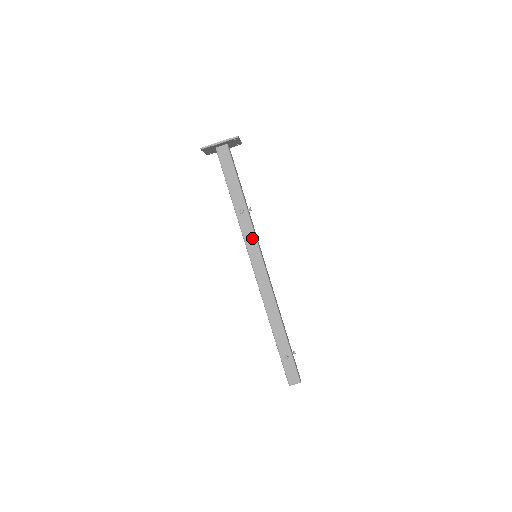
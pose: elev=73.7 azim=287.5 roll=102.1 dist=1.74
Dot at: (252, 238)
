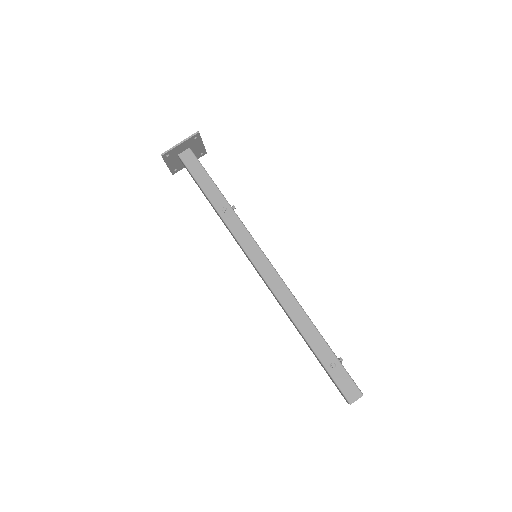
Dot at: (245, 235)
